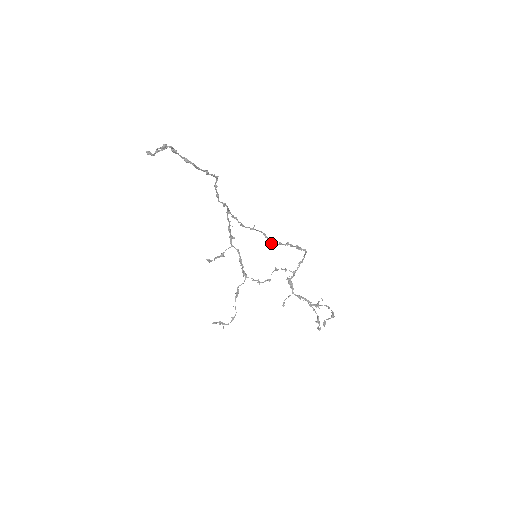
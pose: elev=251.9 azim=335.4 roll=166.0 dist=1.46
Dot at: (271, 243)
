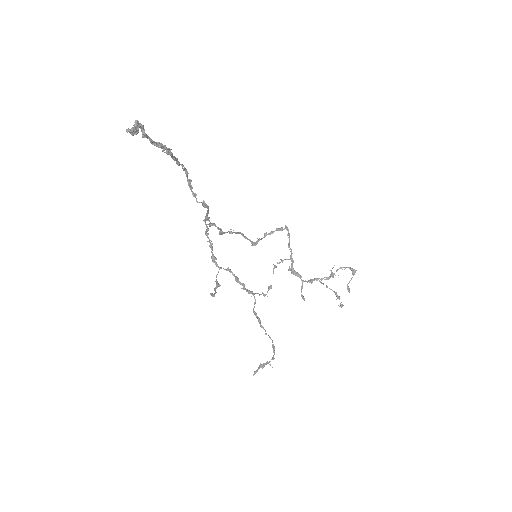
Dot at: (252, 243)
